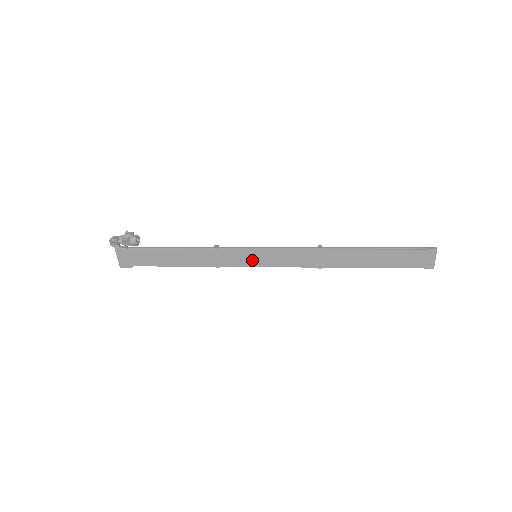
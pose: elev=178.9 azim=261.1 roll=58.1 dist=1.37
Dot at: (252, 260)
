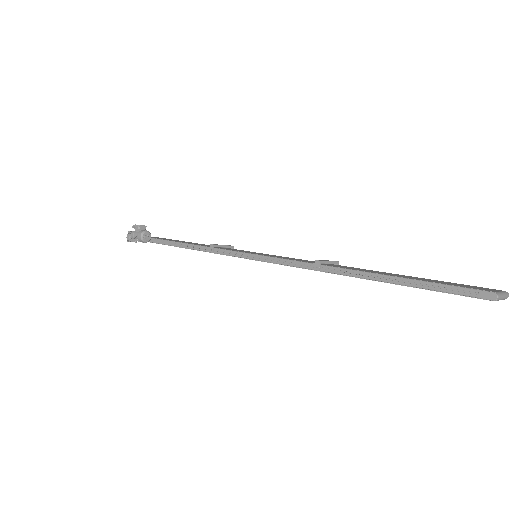
Dot at: occluded
